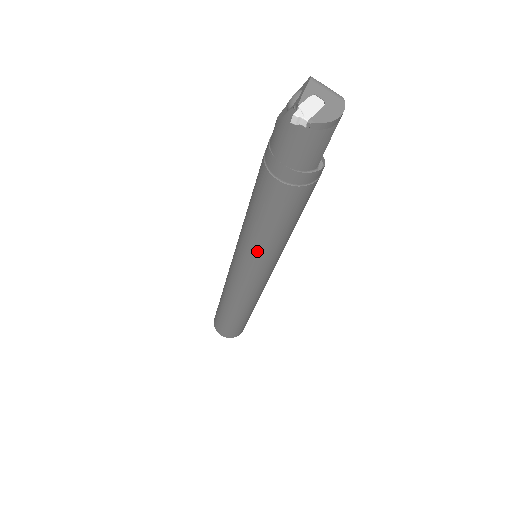
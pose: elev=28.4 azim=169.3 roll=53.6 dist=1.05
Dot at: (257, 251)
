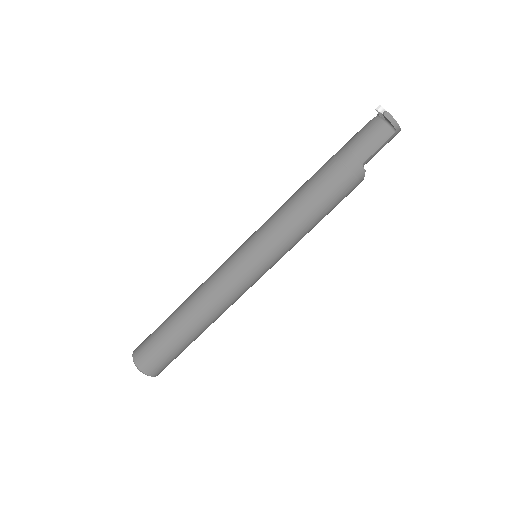
Dot at: (275, 225)
